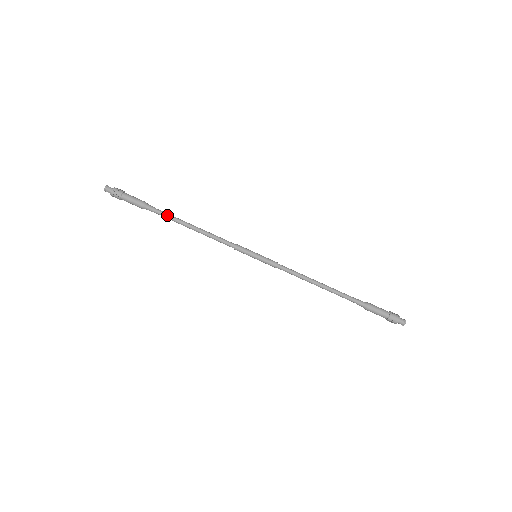
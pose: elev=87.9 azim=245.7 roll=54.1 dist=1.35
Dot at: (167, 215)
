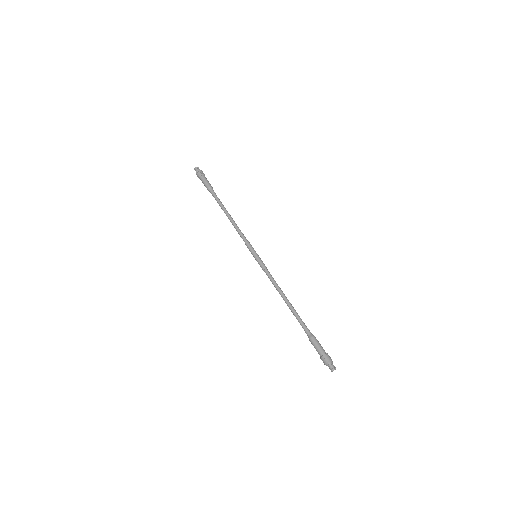
Dot at: occluded
